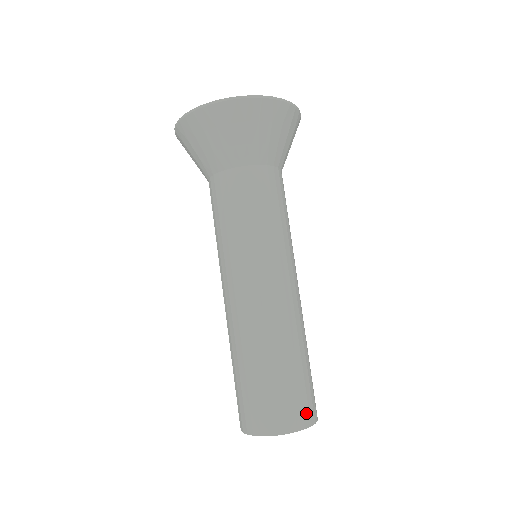
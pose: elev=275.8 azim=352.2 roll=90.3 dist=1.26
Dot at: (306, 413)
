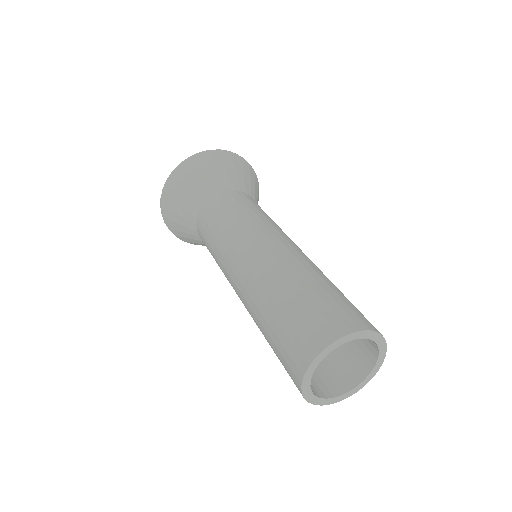
Dot at: (364, 320)
